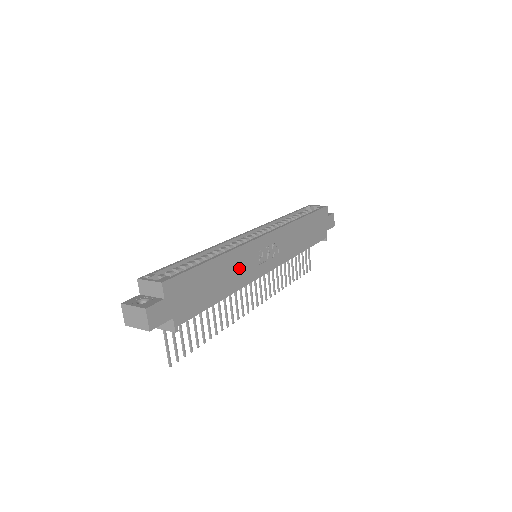
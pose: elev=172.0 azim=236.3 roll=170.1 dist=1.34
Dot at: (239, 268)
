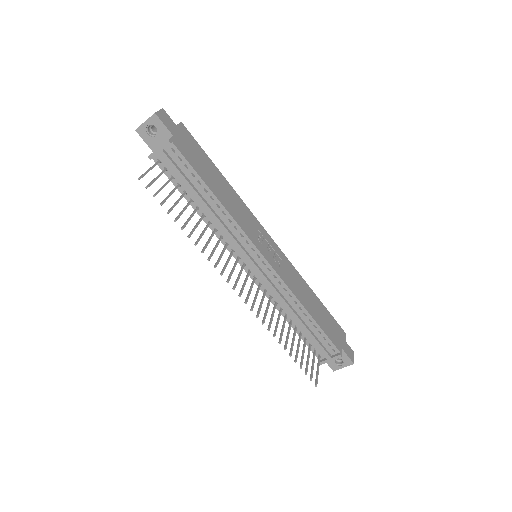
Dot at: (238, 209)
